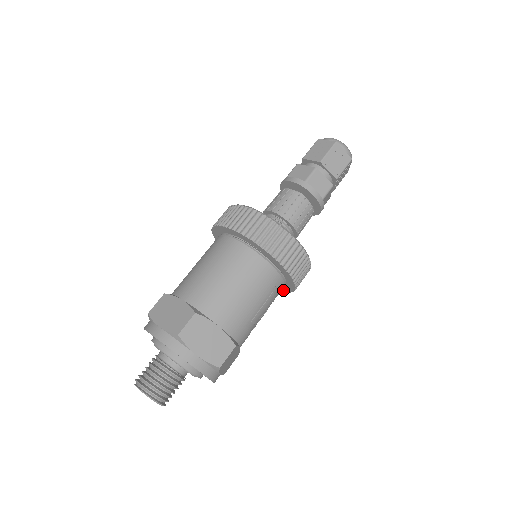
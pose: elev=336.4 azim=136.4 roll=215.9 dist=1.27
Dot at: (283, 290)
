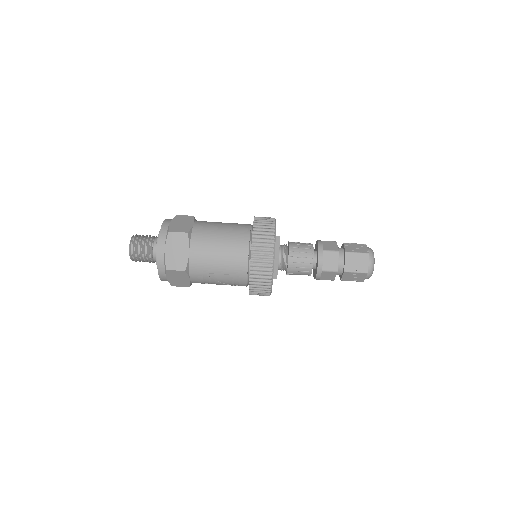
Dot at: occluded
